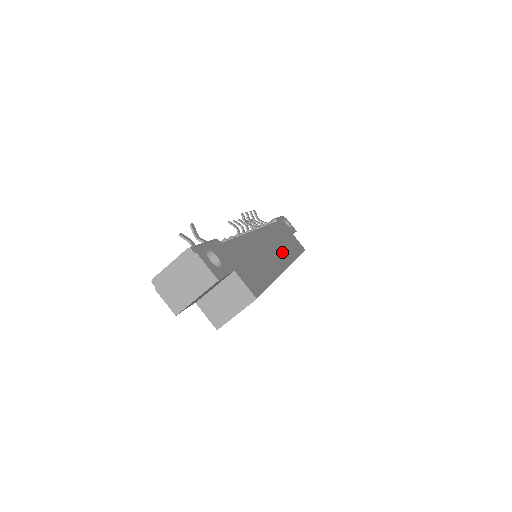
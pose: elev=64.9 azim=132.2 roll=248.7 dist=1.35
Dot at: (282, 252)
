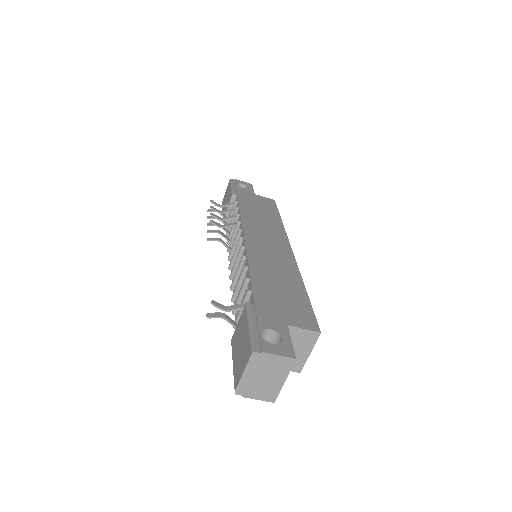
Dot at: (274, 235)
